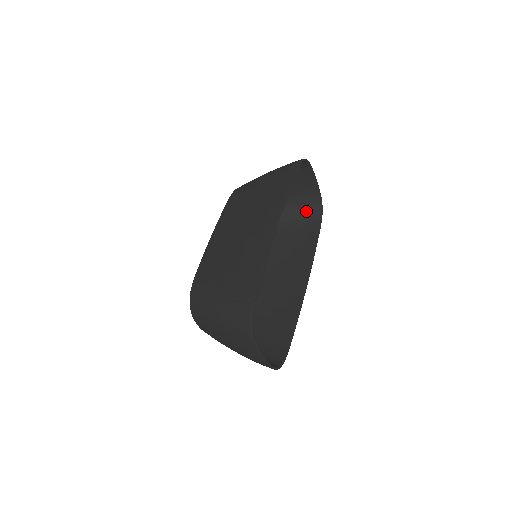
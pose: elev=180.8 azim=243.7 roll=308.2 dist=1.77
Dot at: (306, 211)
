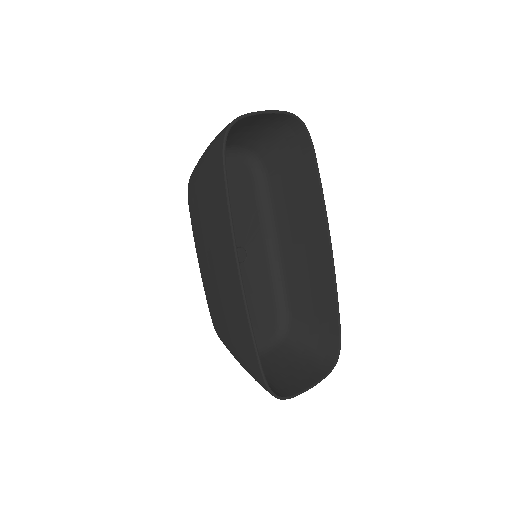
Dot at: (286, 134)
